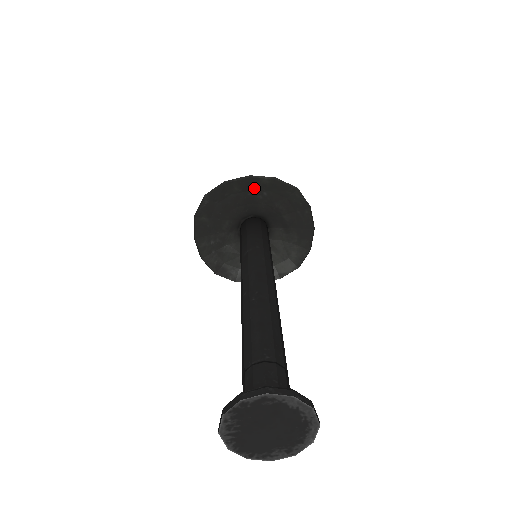
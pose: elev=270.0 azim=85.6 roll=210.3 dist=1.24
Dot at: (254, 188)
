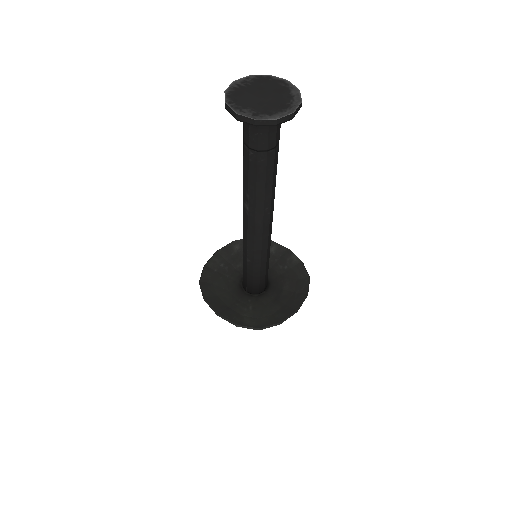
Dot at: (283, 258)
